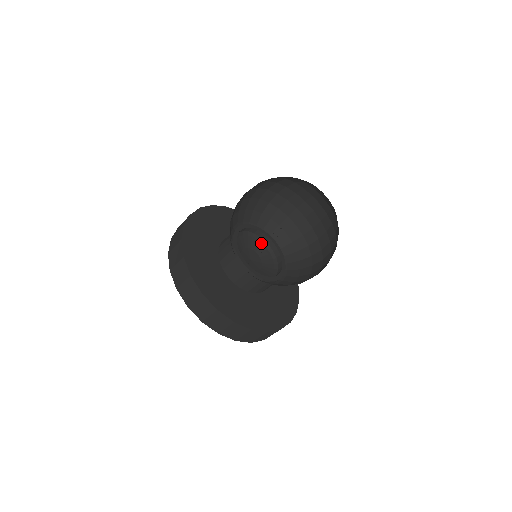
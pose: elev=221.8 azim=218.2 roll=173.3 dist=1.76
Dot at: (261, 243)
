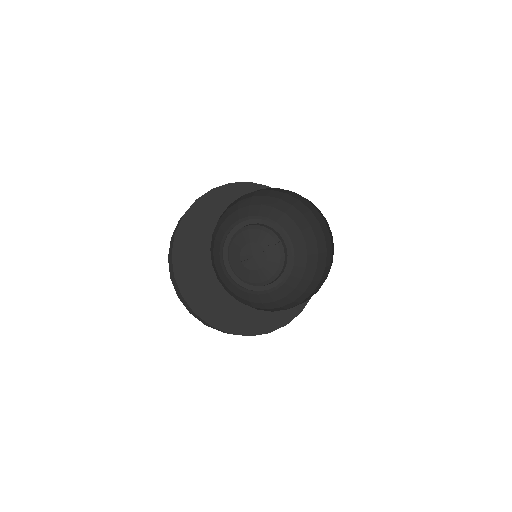
Dot at: (276, 242)
